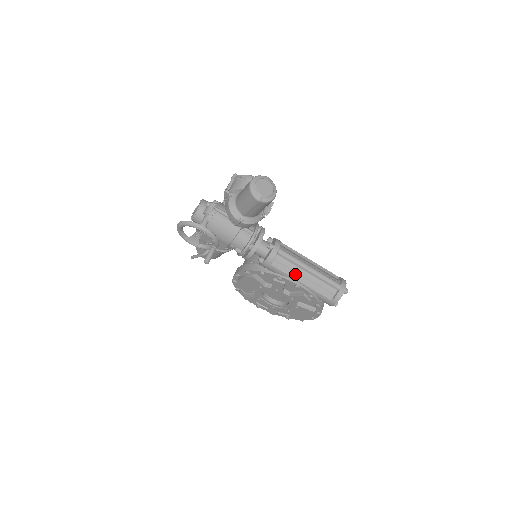
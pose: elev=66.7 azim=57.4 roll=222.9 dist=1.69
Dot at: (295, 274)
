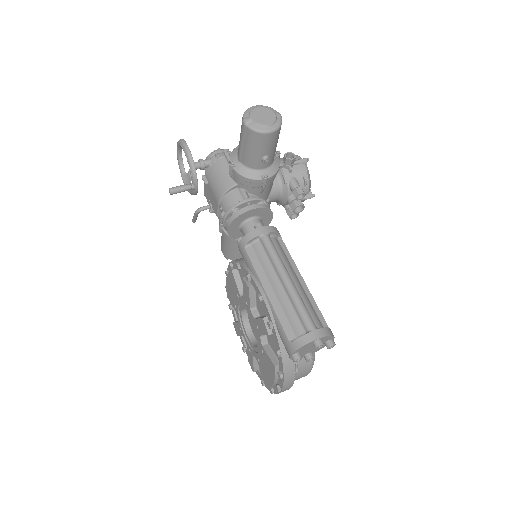
Dot at: (266, 277)
